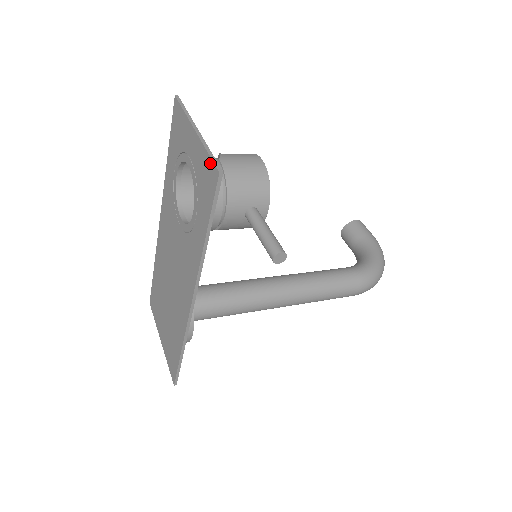
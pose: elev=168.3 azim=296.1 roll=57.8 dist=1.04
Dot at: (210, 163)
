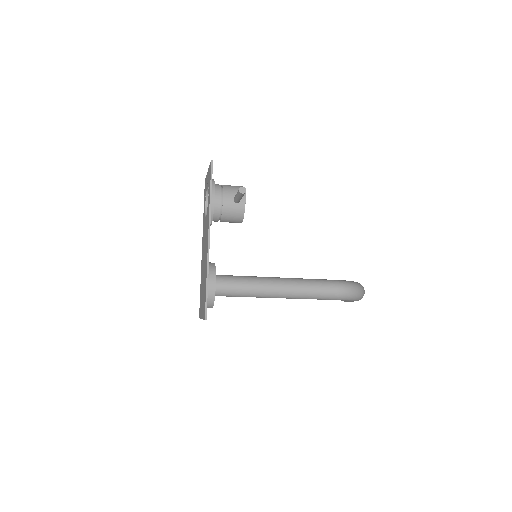
Dot at: (210, 165)
